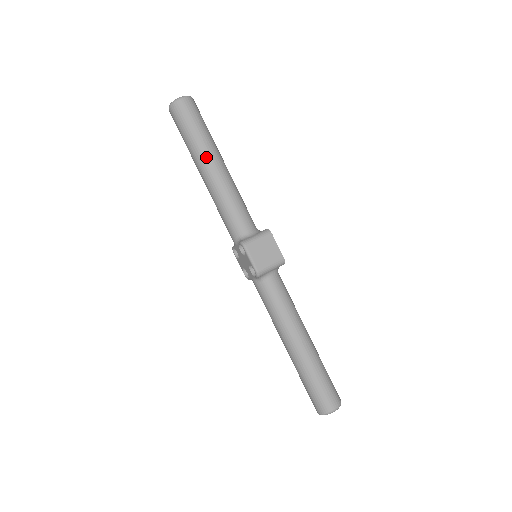
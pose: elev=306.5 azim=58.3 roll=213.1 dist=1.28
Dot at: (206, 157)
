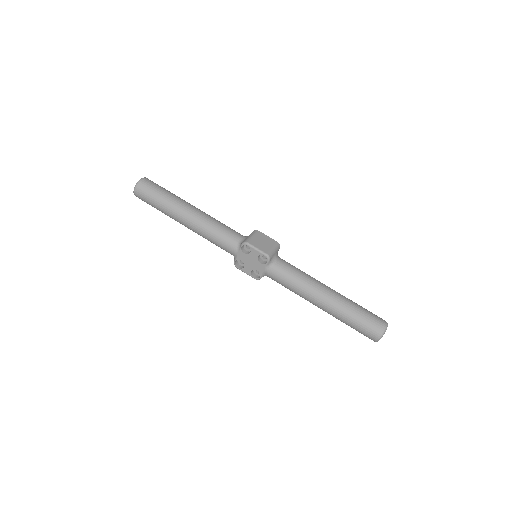
Dot at: (182, 205)
